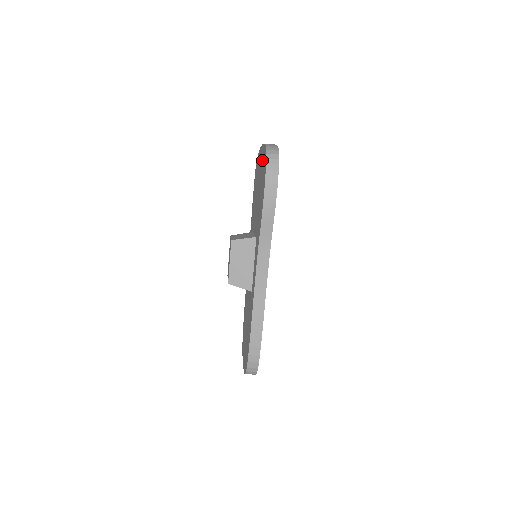
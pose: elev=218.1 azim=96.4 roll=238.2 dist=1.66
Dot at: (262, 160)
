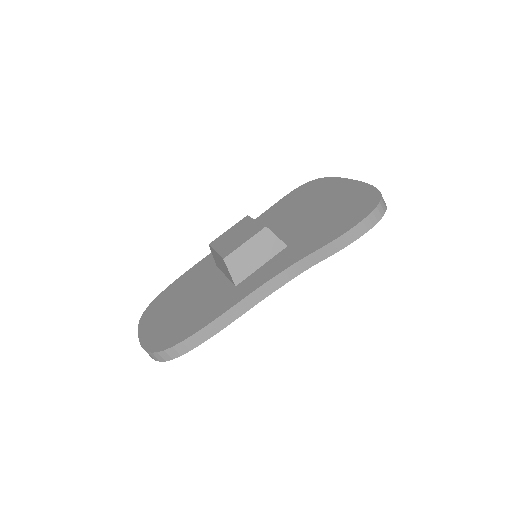
Dot at: (354, 194)
